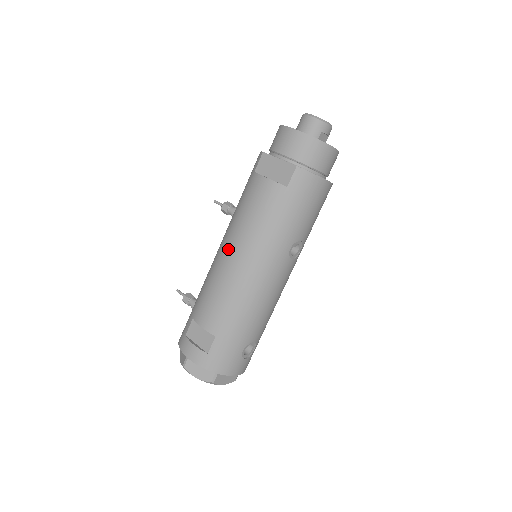
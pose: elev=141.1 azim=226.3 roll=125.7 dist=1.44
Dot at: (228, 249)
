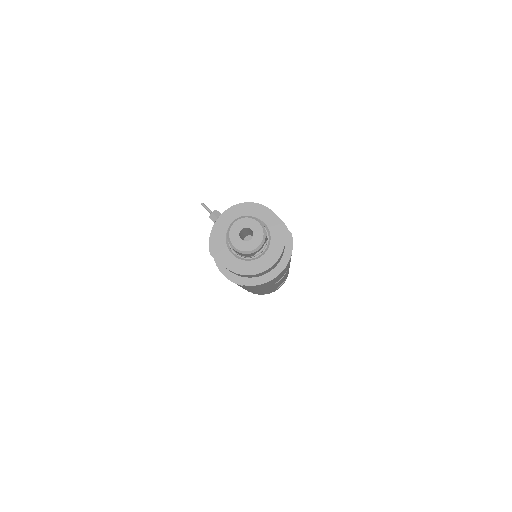
Dot at: occluded
